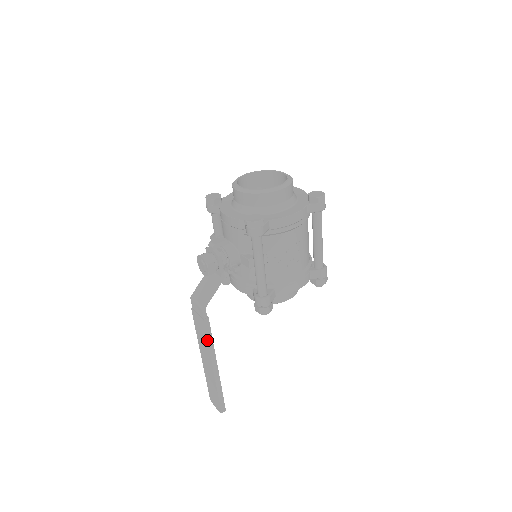
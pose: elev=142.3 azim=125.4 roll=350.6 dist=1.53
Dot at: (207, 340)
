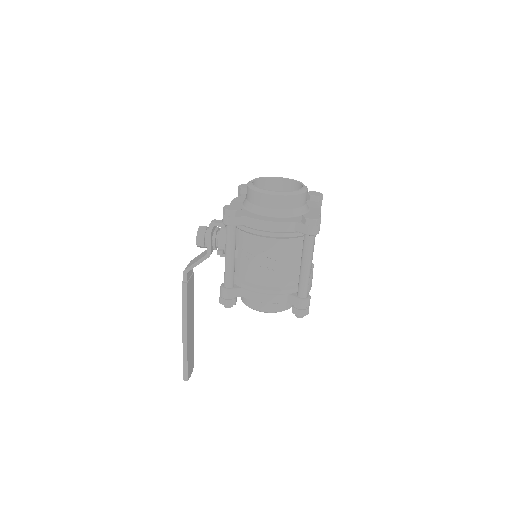
Dot at: (182, 303)
